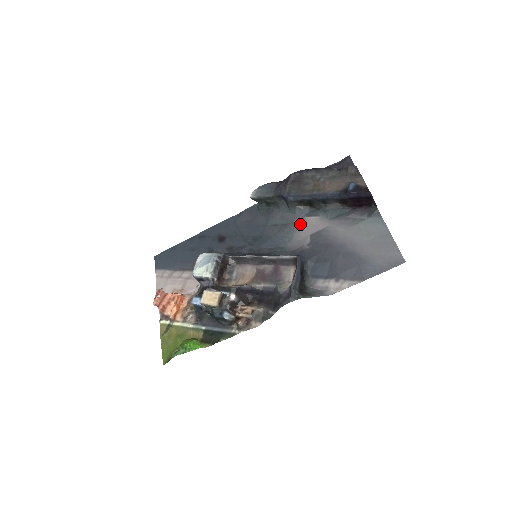
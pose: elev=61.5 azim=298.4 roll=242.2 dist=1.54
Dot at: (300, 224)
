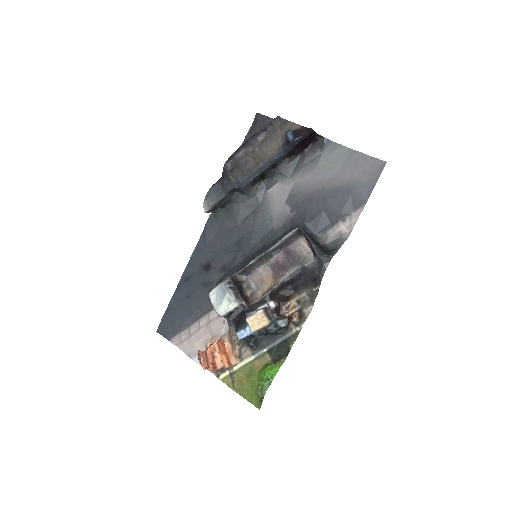
Dot at: (268, 201)
